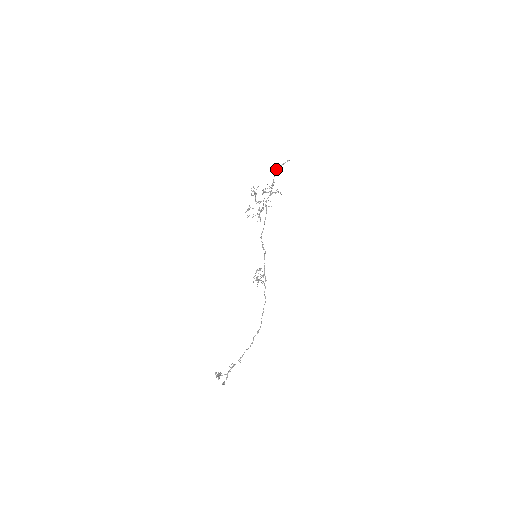
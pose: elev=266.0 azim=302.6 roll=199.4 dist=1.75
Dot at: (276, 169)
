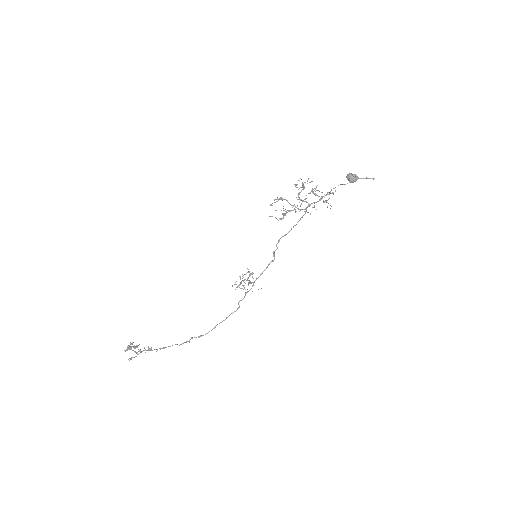
Dot at: (349, 177)
